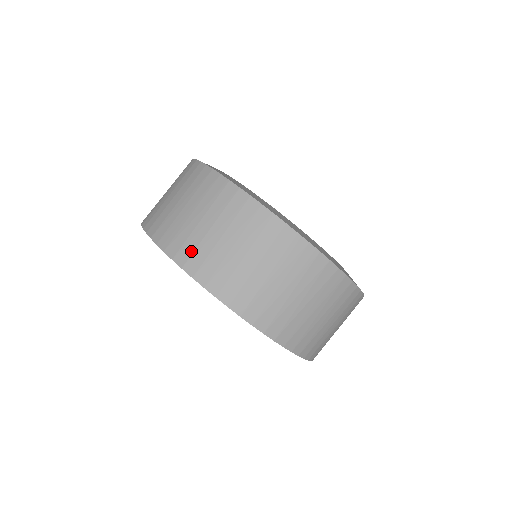
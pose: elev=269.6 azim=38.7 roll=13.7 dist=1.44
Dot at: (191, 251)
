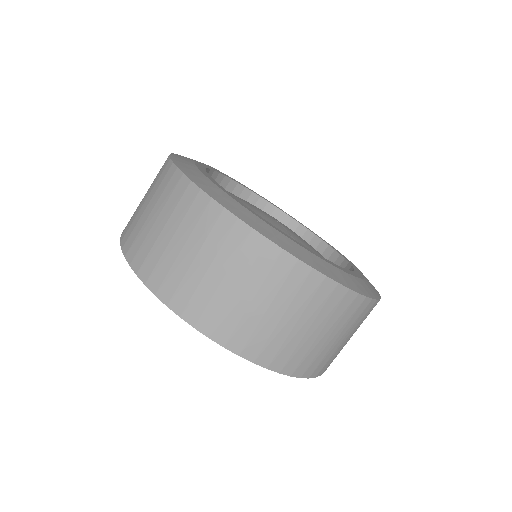
Dot at: (217, 318)
